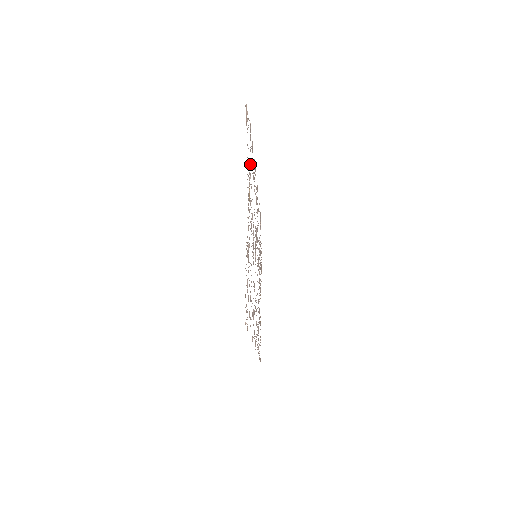
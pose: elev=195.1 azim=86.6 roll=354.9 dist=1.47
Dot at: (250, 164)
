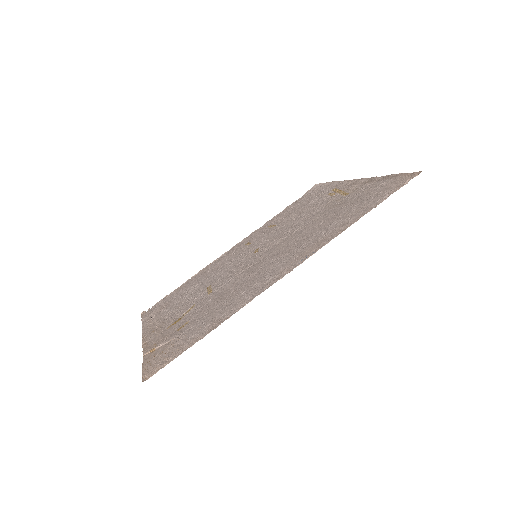
Dot at: (308, 201)
